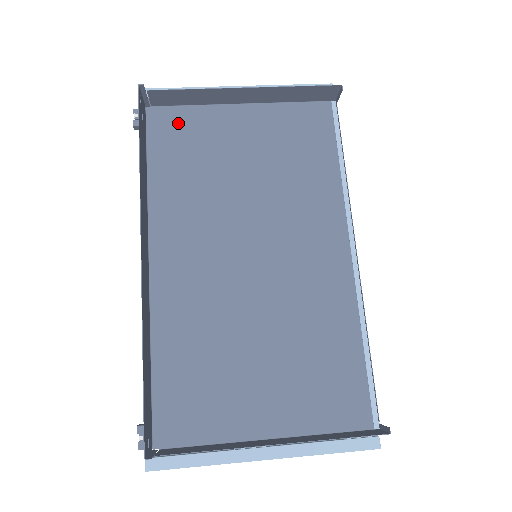
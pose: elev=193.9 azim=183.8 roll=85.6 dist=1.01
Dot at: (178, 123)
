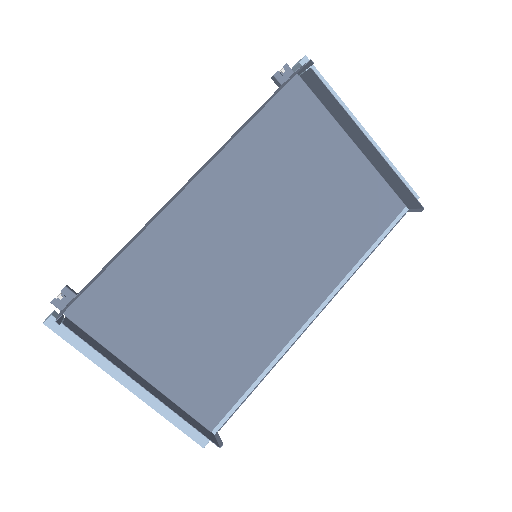
Dot at: (304, 109)
